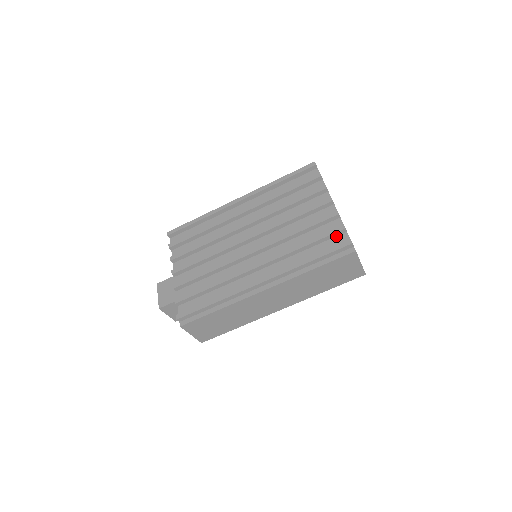
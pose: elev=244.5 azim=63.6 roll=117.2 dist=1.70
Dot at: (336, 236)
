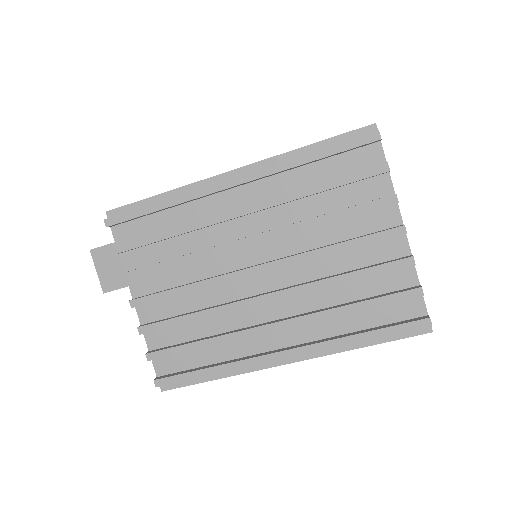
Dot at: (404, 298)
